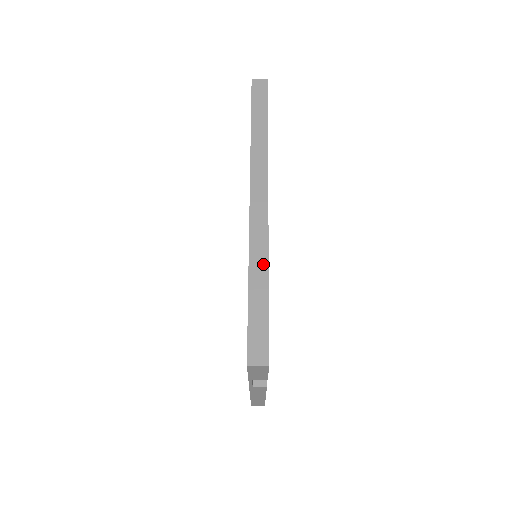
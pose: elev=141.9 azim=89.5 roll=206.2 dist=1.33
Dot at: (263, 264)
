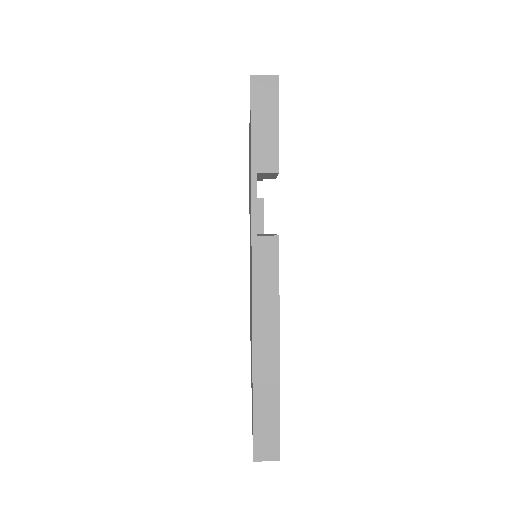
Dot at: occluded
